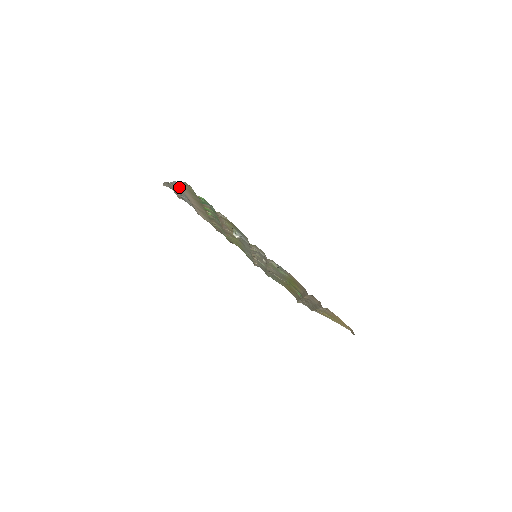
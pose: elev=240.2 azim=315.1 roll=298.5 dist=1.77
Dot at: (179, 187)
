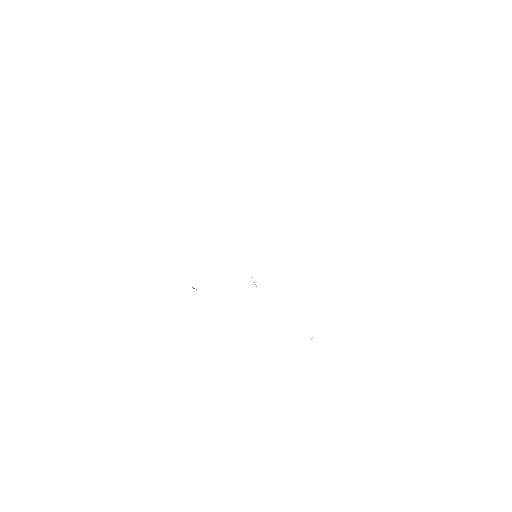
Dot at: occluded
